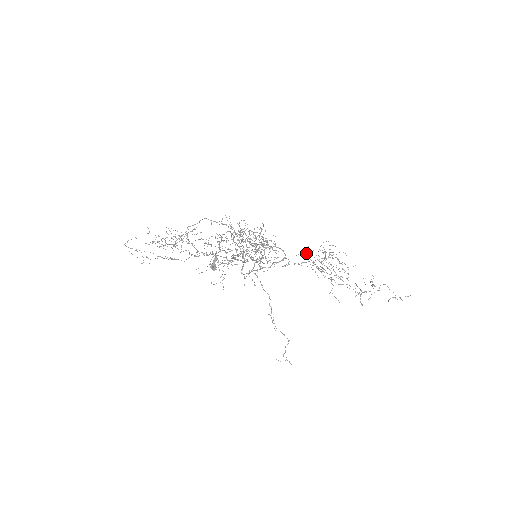
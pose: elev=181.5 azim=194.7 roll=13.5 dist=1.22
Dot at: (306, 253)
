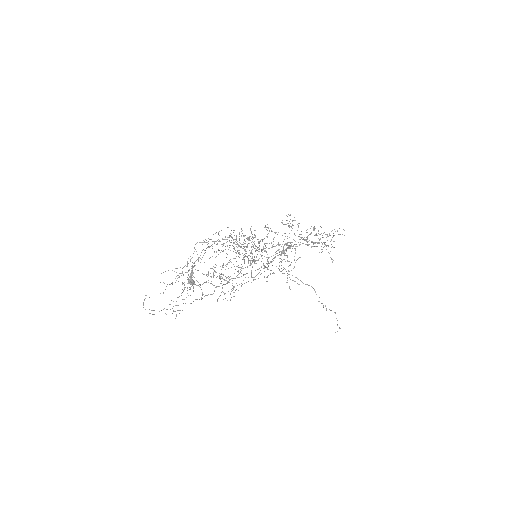
Dot at: occluded
